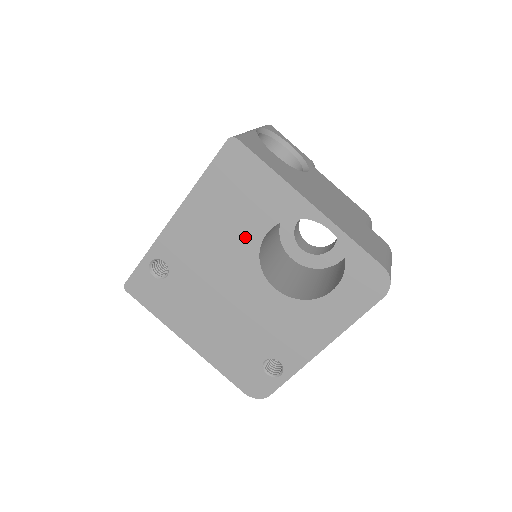
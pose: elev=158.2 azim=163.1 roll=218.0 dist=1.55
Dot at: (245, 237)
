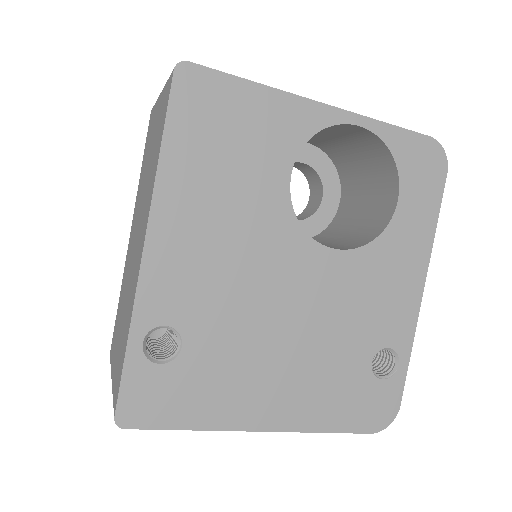
Dot at: (266, 202)
